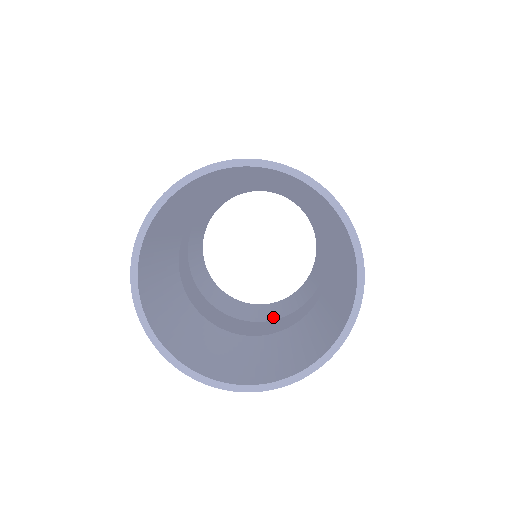
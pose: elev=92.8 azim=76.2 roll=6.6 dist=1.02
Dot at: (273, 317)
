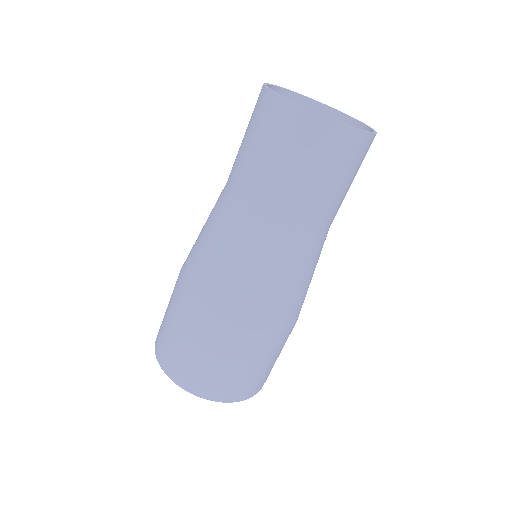
Dot at: (220, 331)
